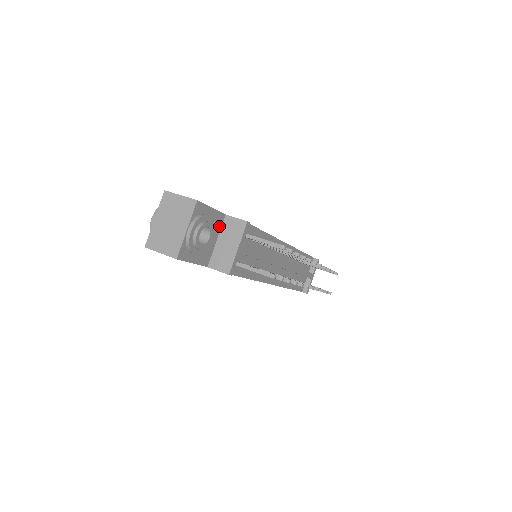
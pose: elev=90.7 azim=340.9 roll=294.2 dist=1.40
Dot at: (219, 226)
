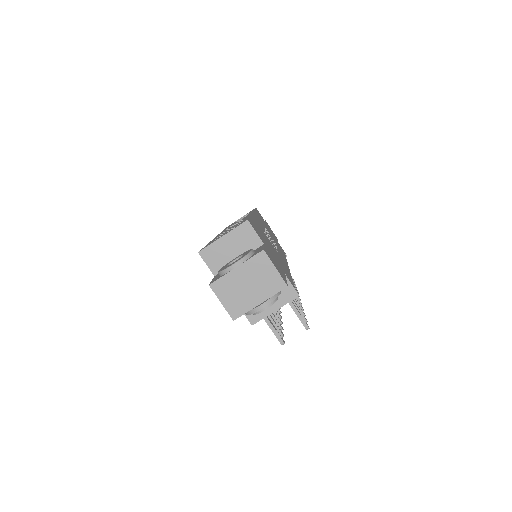
Dot at: occluded
